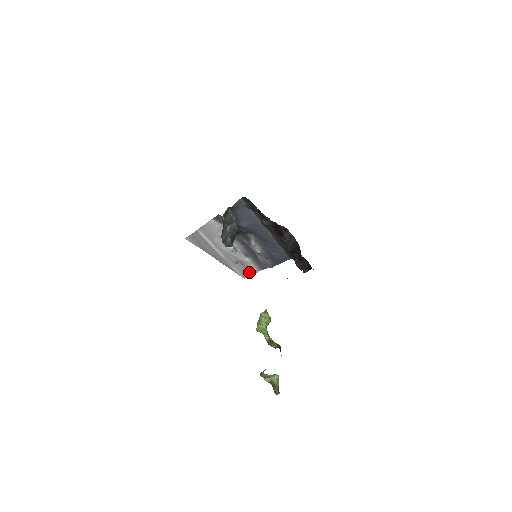
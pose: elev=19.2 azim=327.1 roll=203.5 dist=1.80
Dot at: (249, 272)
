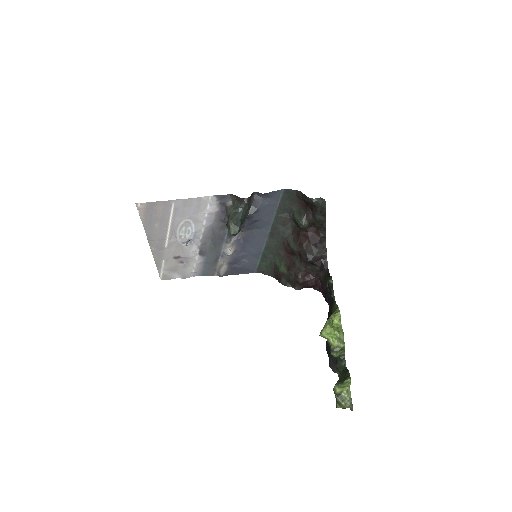
Dot at: (178, 274)
